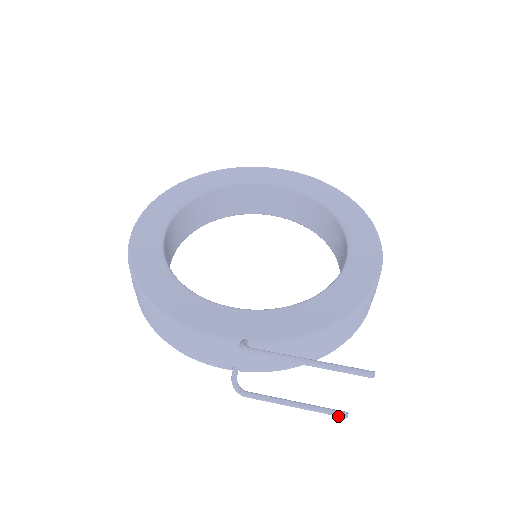
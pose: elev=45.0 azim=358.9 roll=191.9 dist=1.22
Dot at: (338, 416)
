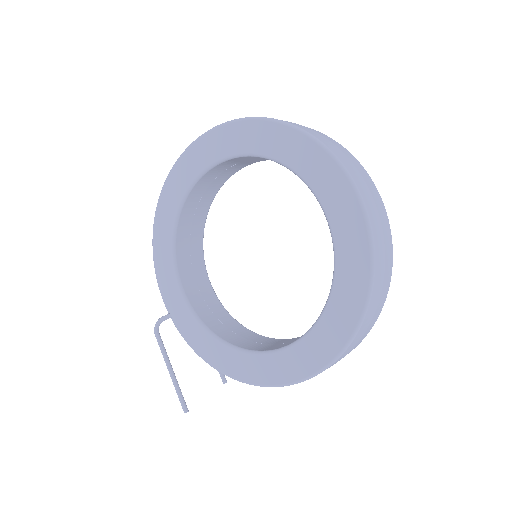
Dot at: (222, 377)
